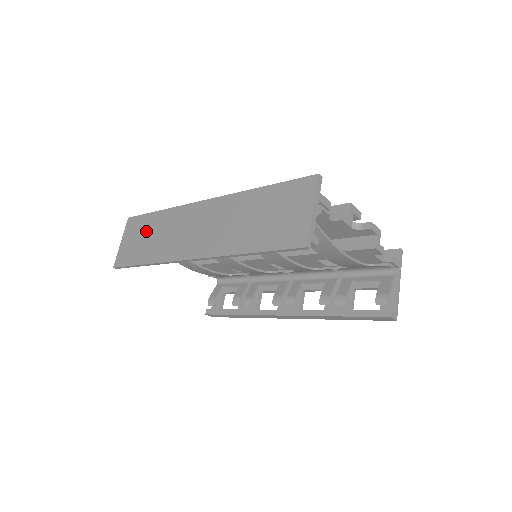
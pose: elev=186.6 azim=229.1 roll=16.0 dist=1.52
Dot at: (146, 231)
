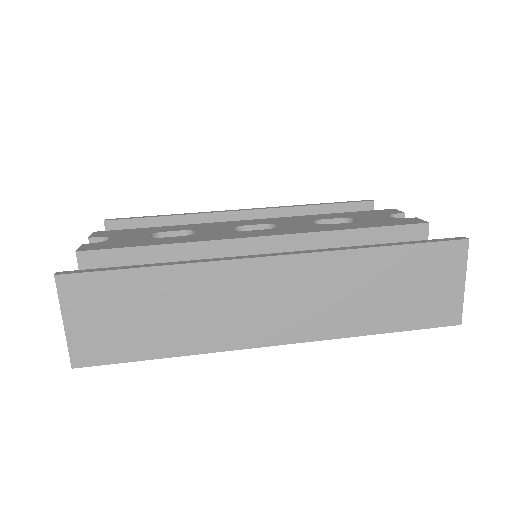
Dot at: (138, 304)
